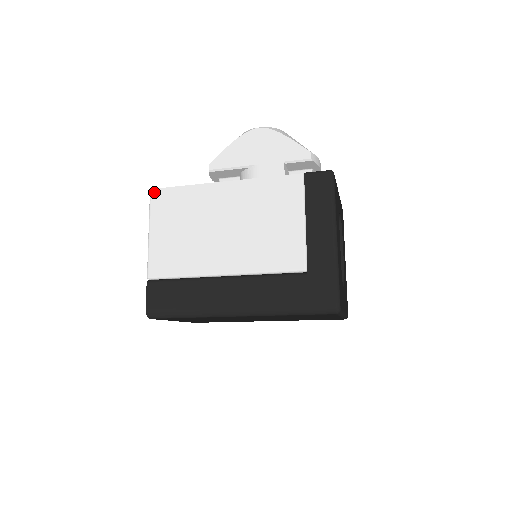
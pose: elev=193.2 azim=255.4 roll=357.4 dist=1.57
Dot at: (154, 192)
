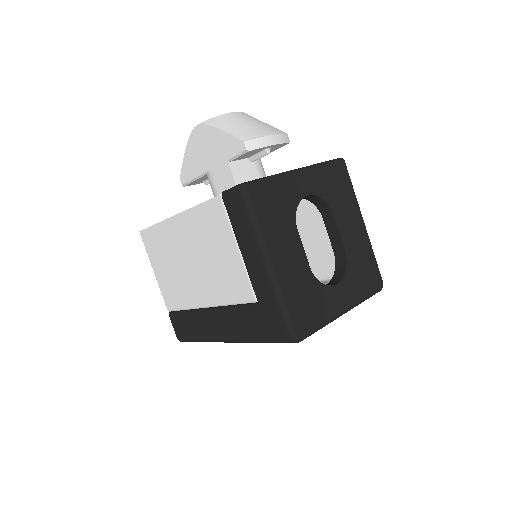
Dot at: (142, 234)
